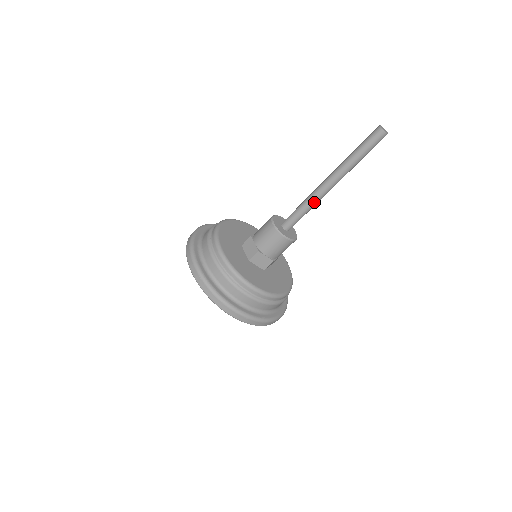
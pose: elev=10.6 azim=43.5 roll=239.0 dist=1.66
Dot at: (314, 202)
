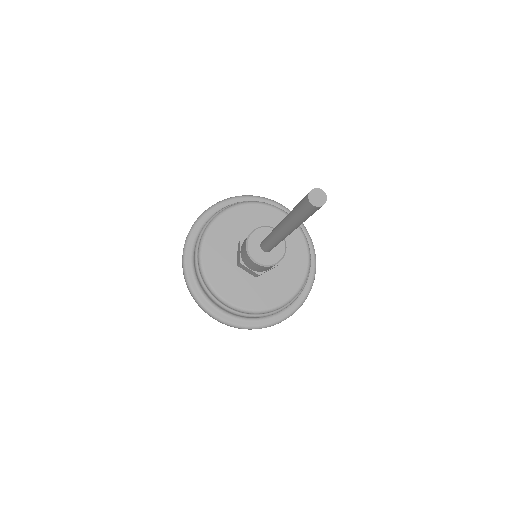
Dot at: (276, 240)
